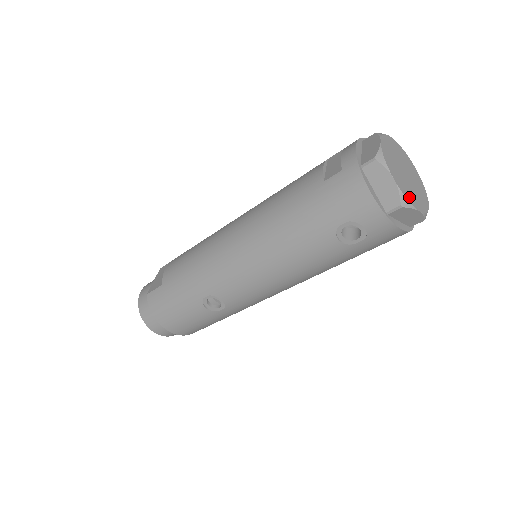
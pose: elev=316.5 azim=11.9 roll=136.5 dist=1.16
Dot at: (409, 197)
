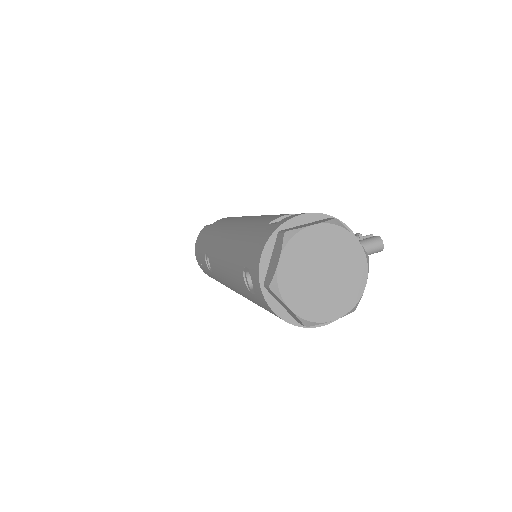
Dot at: (288, 289)
